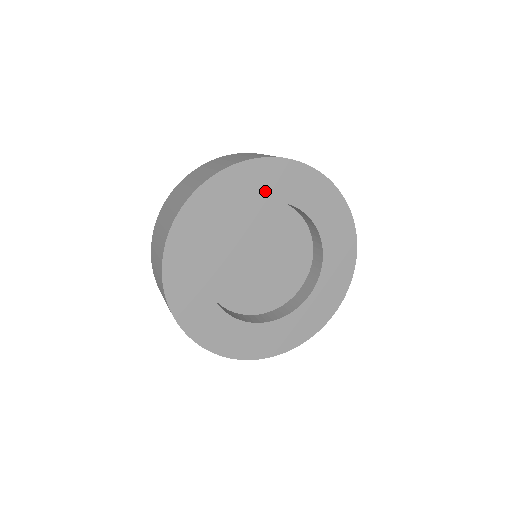
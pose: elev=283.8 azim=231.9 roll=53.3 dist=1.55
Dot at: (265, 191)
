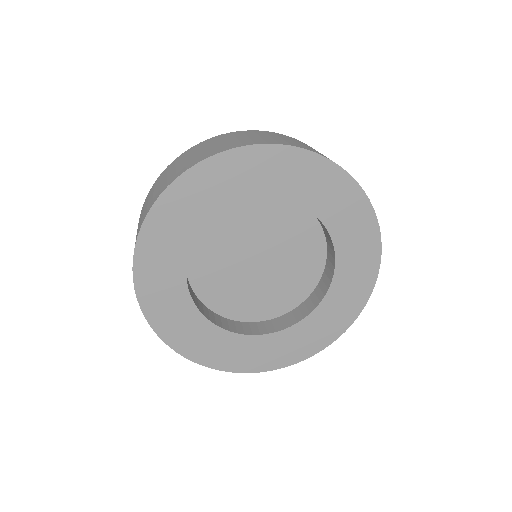
Dot at: (241, 189)
